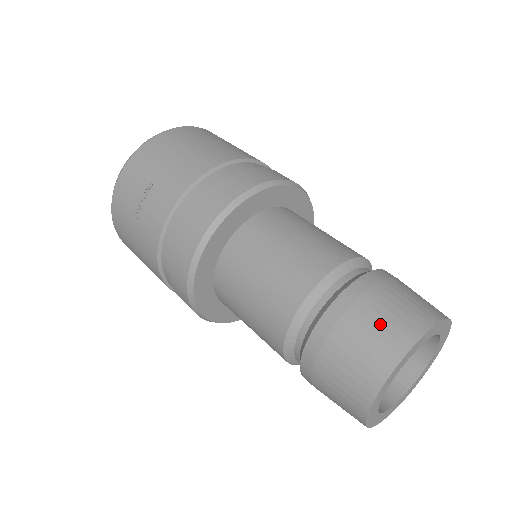
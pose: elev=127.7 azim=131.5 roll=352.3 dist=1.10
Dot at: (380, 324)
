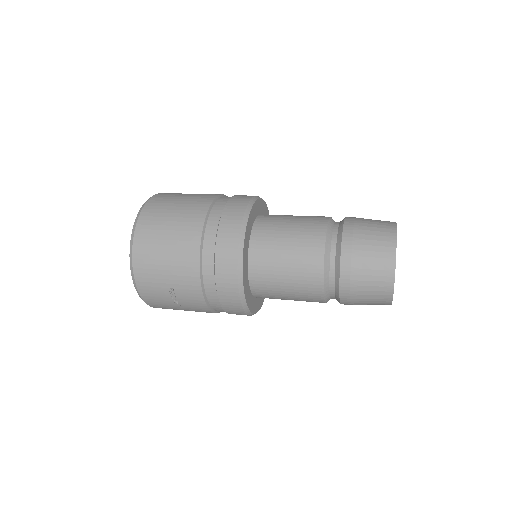
Dot at: (372, 274)
